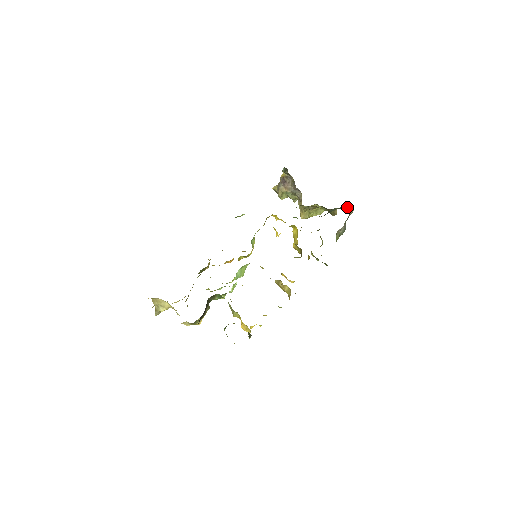
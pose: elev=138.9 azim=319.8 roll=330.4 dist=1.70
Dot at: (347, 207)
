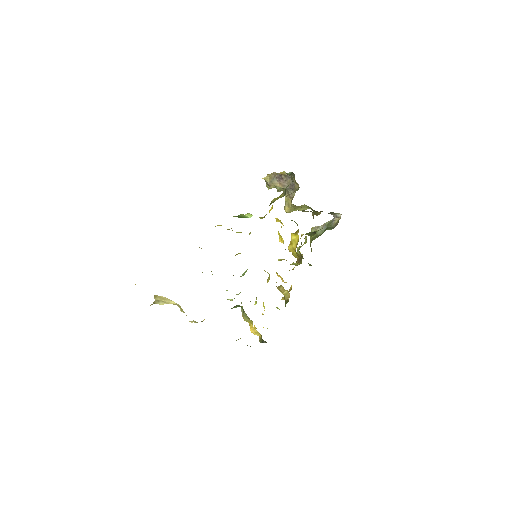
Dot at: (333, 213)
